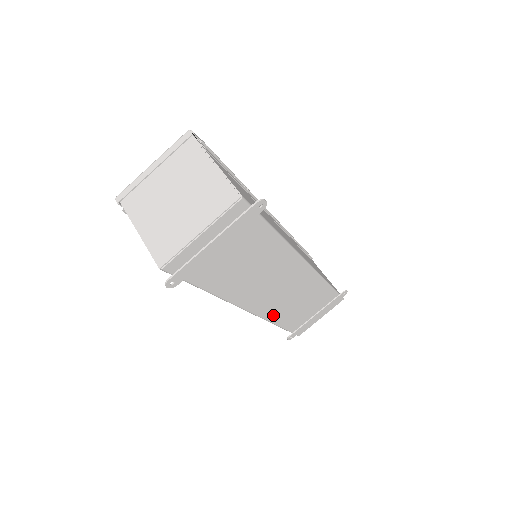
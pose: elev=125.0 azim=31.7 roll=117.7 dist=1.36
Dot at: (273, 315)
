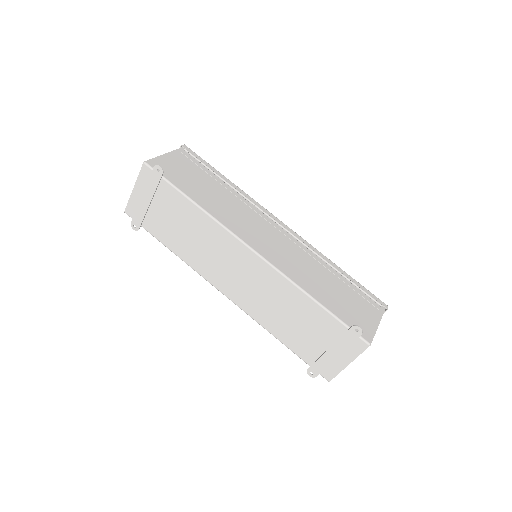
Dot at: (256, 313)
